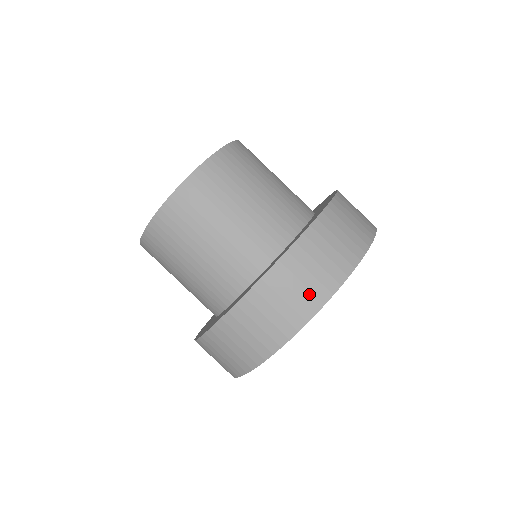
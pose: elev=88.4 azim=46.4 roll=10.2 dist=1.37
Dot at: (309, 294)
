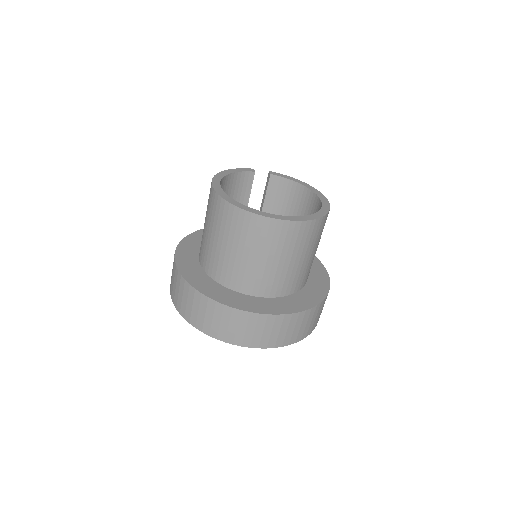
Dot at: (283, 338)
